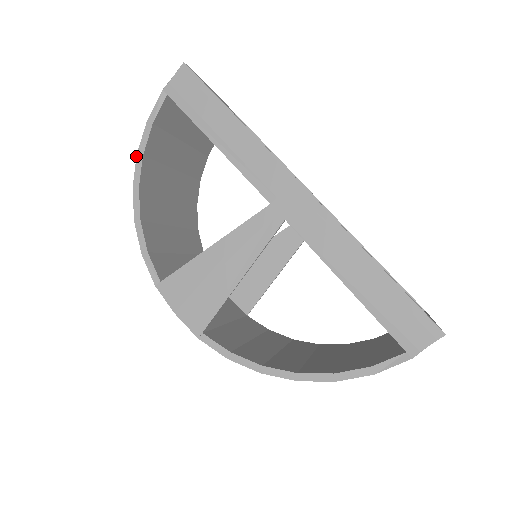
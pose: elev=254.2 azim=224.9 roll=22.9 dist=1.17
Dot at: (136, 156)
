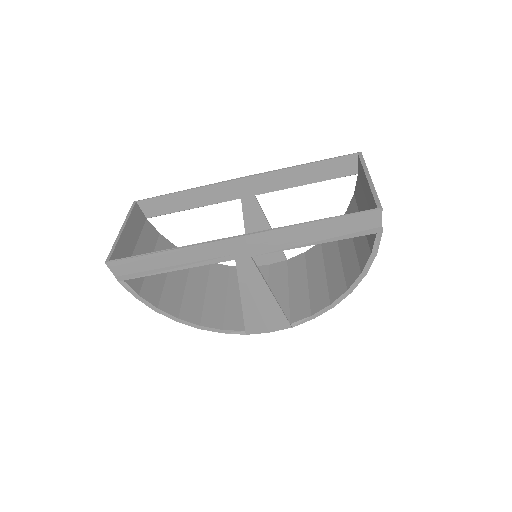
Dot at: occluded
